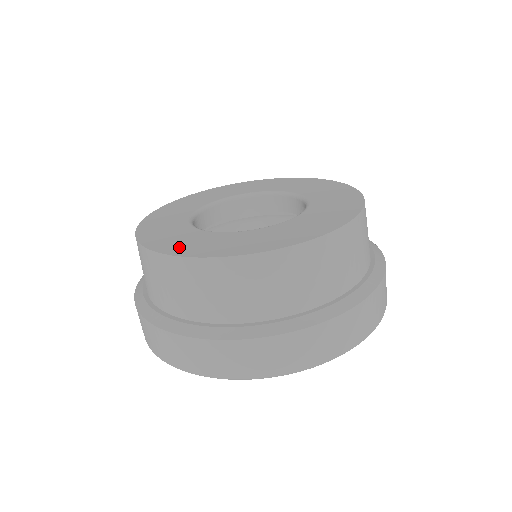
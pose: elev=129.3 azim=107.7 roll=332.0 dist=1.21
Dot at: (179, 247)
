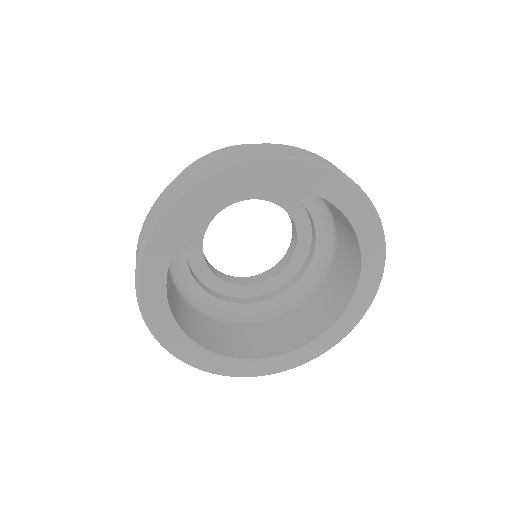
Dot at: occluded
